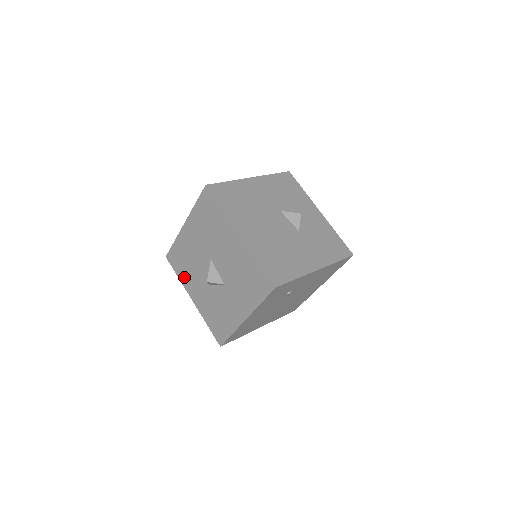
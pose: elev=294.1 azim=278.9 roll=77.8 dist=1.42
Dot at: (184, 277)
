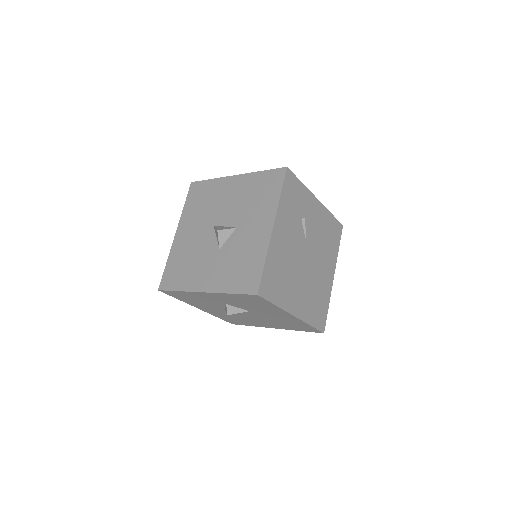
Dot at: (186, 281)
